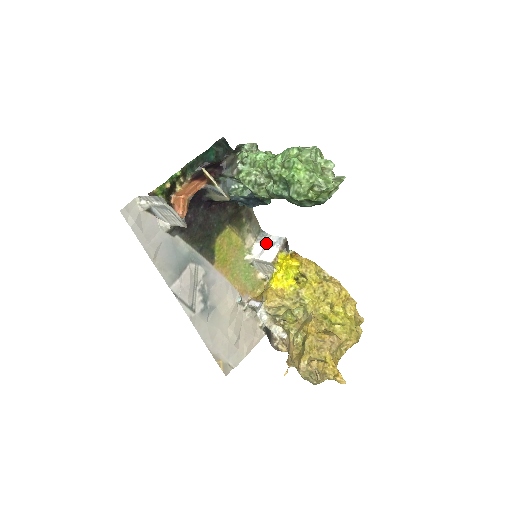
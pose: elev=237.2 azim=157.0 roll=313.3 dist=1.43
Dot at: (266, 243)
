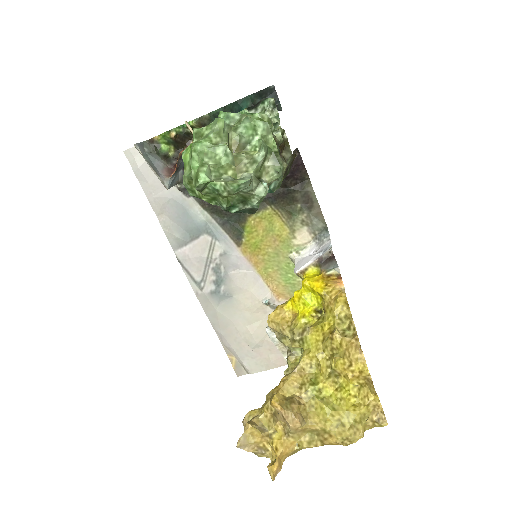
Dot at: (319, 247)
